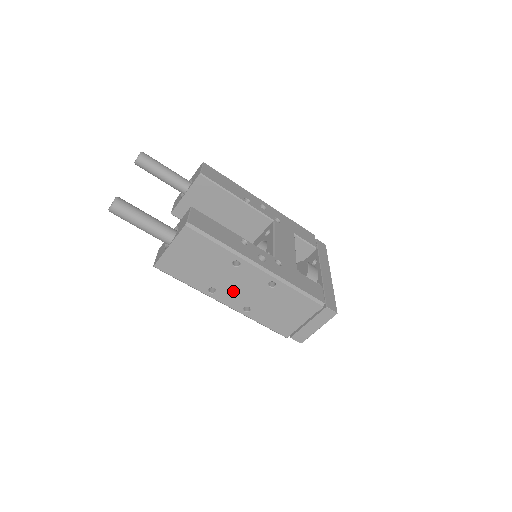
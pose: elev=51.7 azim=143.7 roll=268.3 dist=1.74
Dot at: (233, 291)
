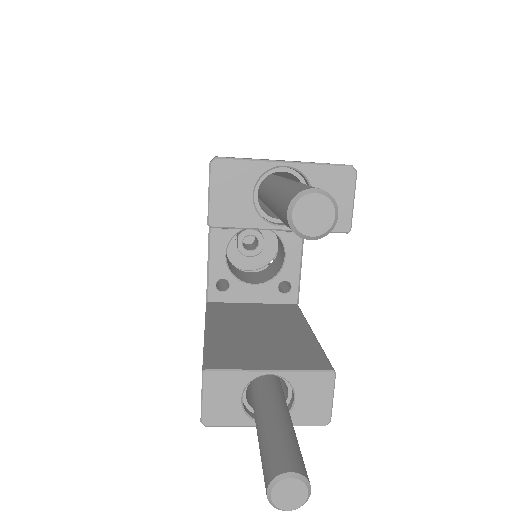
Dot at: occluded
